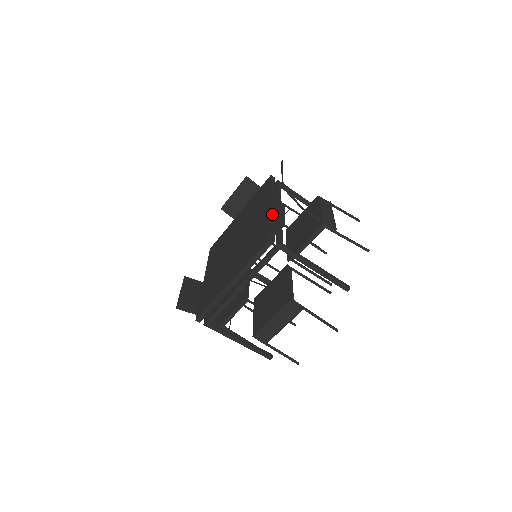
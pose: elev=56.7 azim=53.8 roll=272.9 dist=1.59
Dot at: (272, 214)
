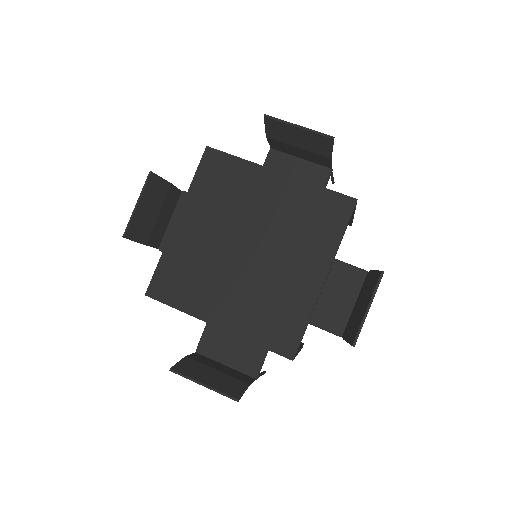
Dot at: occluded
